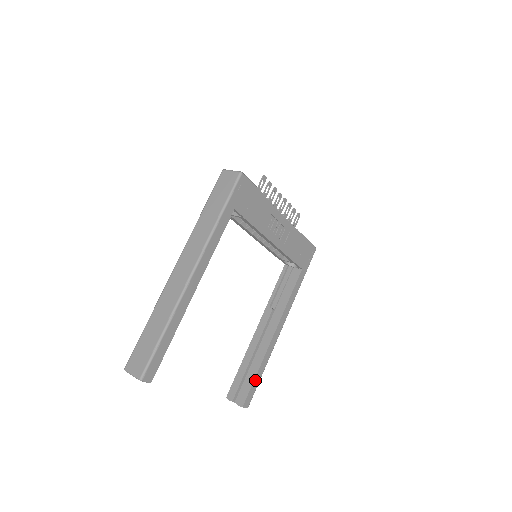
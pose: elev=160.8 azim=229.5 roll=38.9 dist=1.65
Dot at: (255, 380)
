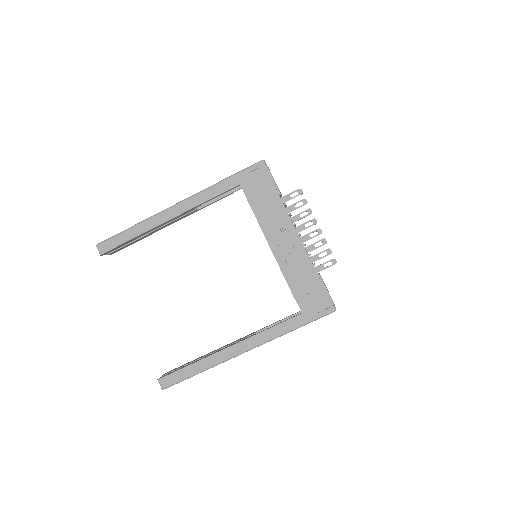
Dot at: (185, 369)
